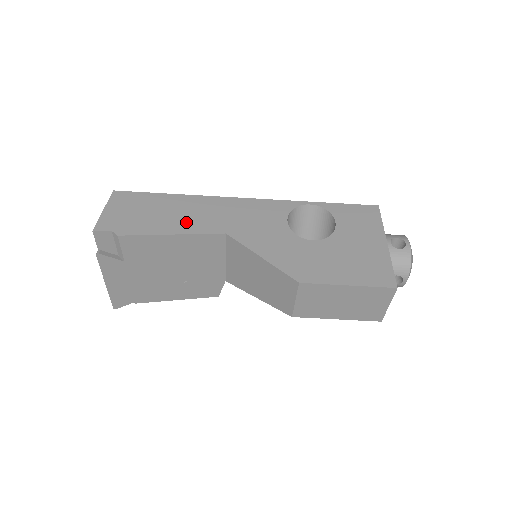
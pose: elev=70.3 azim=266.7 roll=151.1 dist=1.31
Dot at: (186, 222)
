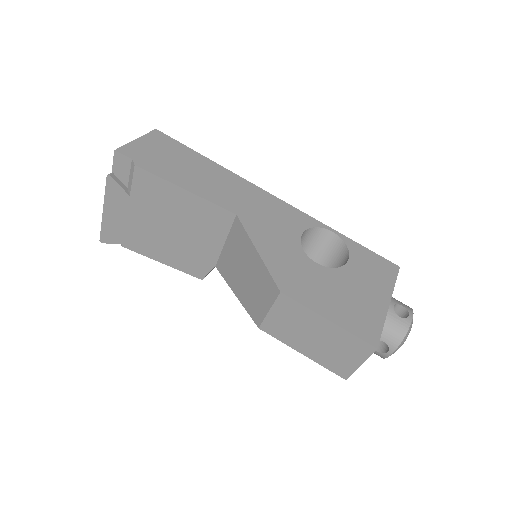
Dot at: (205, 186)
